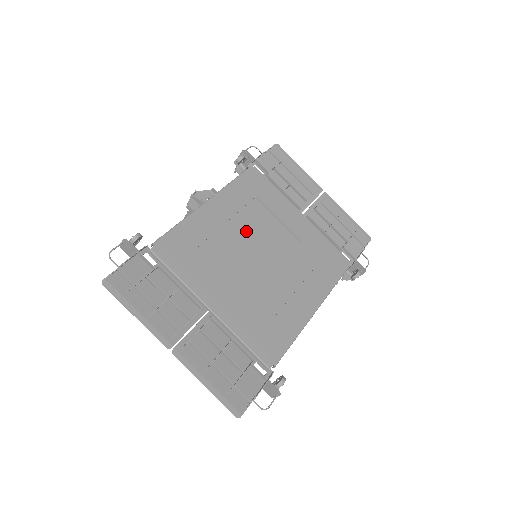
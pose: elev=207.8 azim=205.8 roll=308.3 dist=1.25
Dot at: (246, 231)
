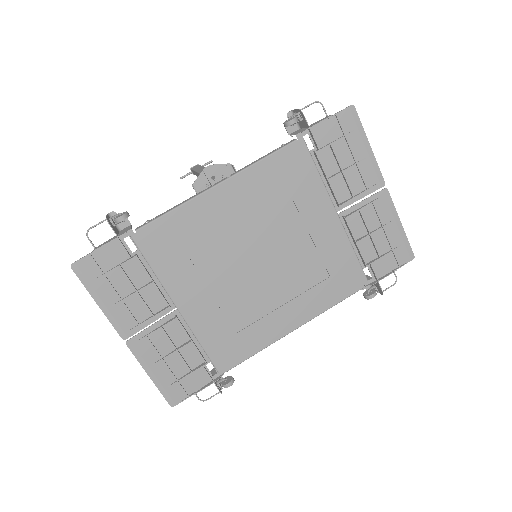
Dot at: (254, 228)
